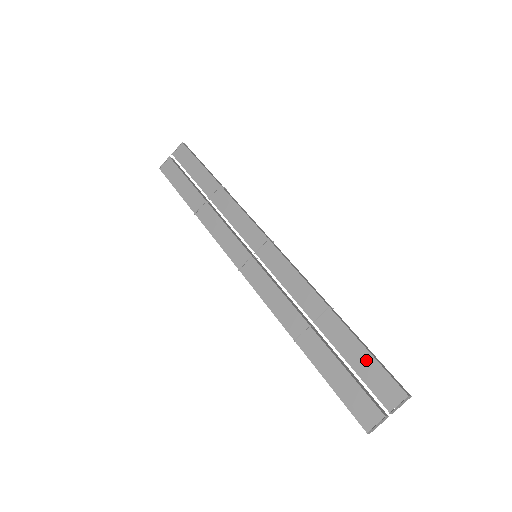
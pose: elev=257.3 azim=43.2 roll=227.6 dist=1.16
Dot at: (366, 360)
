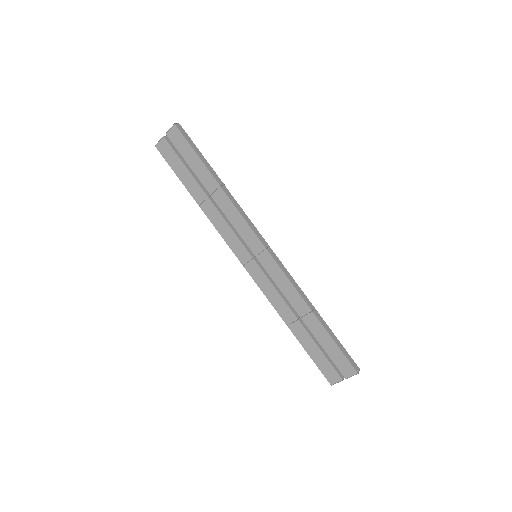
Dot at: (334, 349)
